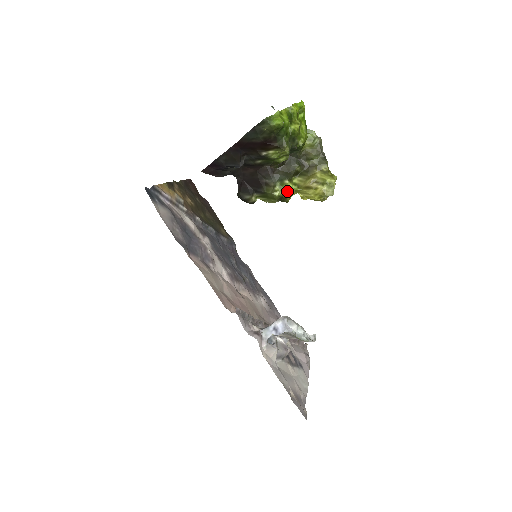
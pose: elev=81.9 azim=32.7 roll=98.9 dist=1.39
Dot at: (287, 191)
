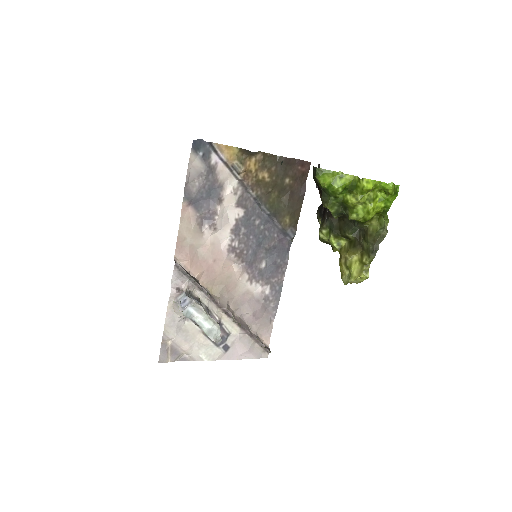
Dot at: (330, 242)
